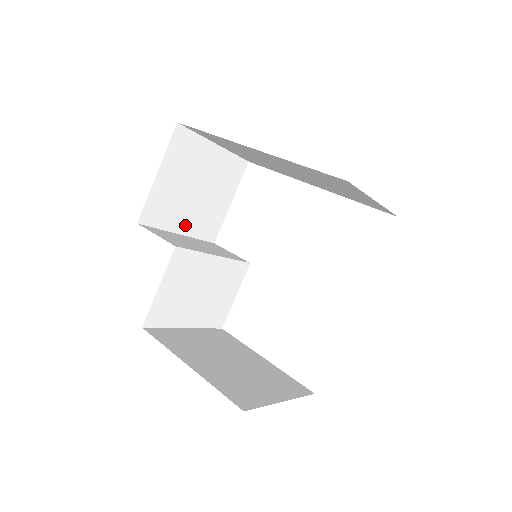
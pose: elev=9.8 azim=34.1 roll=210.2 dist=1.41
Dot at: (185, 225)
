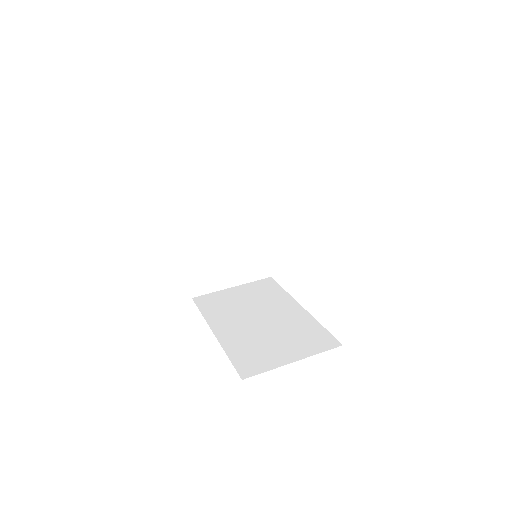
Dot at: occluded
